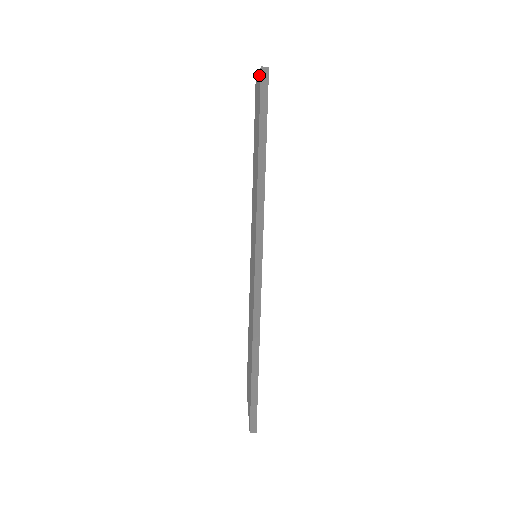
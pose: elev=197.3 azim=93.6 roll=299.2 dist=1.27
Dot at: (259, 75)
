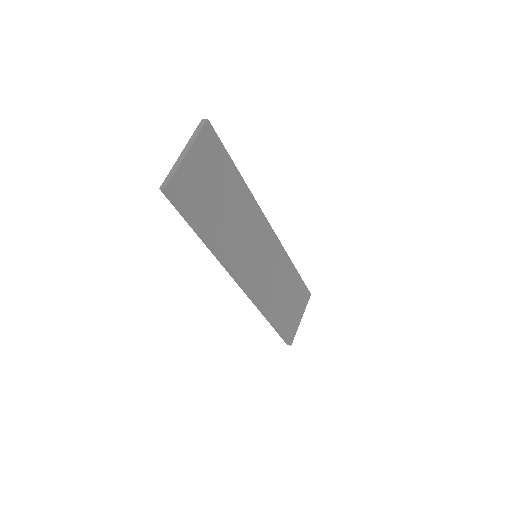
Dot at: occluded
